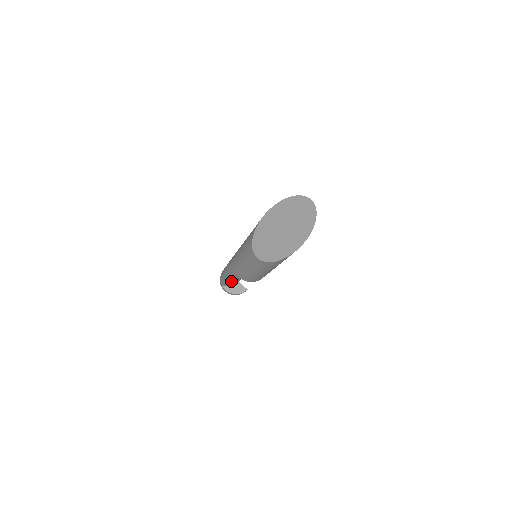
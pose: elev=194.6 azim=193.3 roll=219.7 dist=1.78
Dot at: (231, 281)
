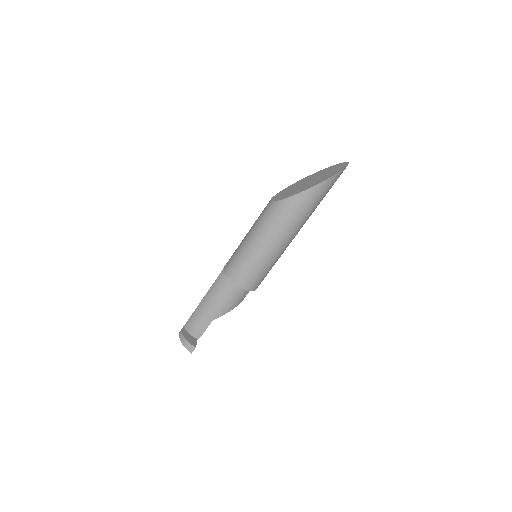
Dot at: (202, 306)
